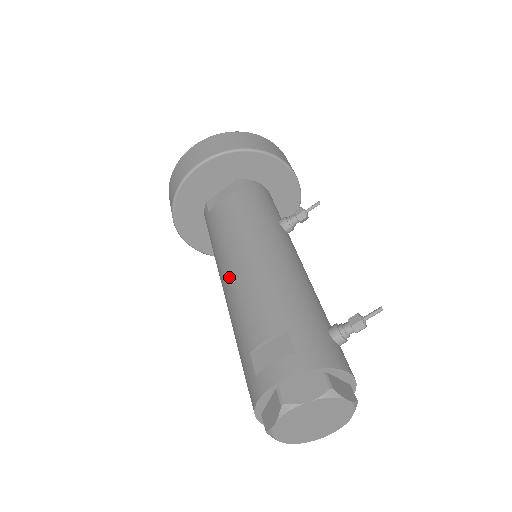
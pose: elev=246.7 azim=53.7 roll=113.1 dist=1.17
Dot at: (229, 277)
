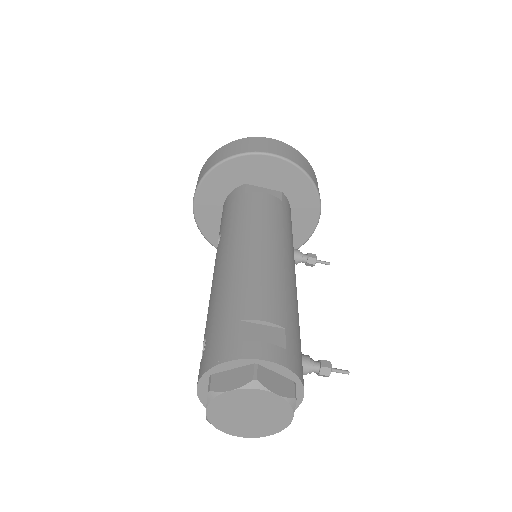
Dot at: (245, 251)
